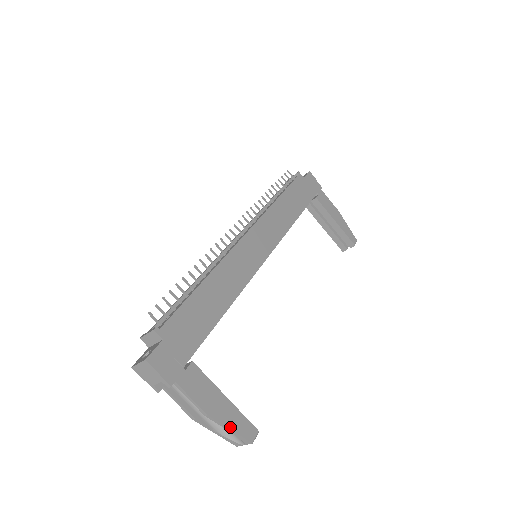
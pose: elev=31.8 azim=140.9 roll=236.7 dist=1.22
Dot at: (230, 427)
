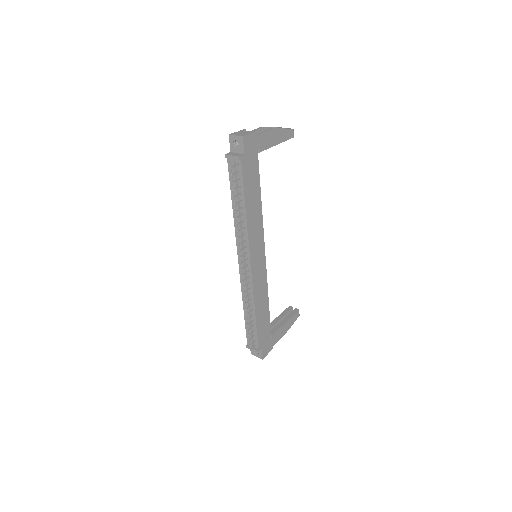
Dot at: occluded
